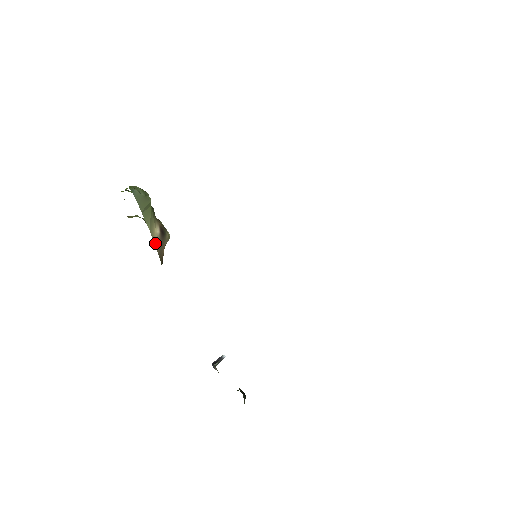
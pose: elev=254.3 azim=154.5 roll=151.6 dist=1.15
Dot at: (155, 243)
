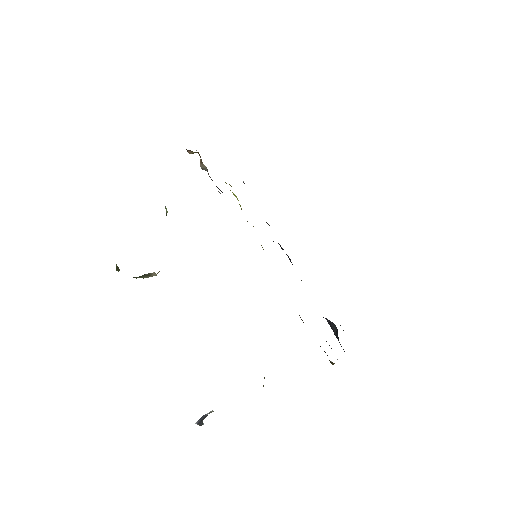
Dot at: occluded
